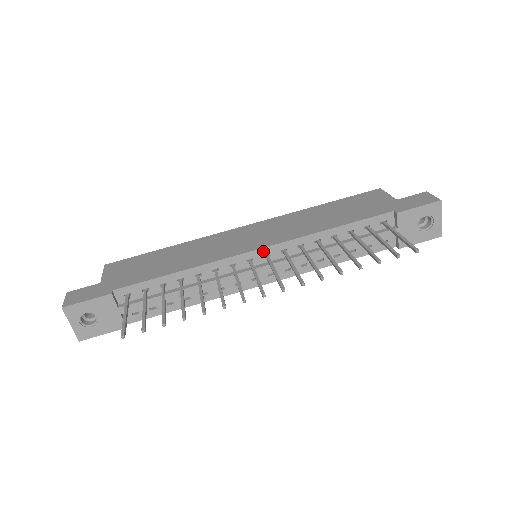
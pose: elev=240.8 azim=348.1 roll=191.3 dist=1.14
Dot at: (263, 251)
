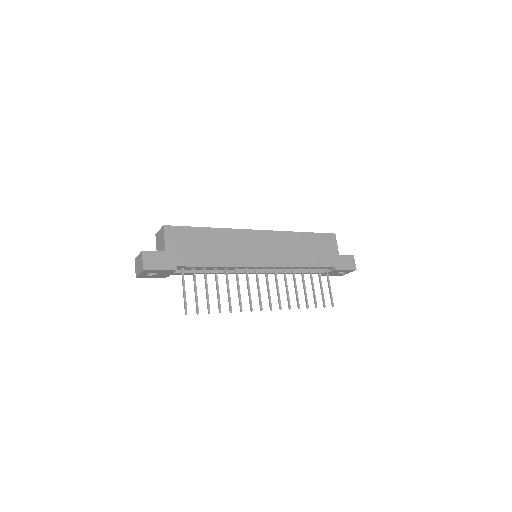
Dot at: (266, 267)
